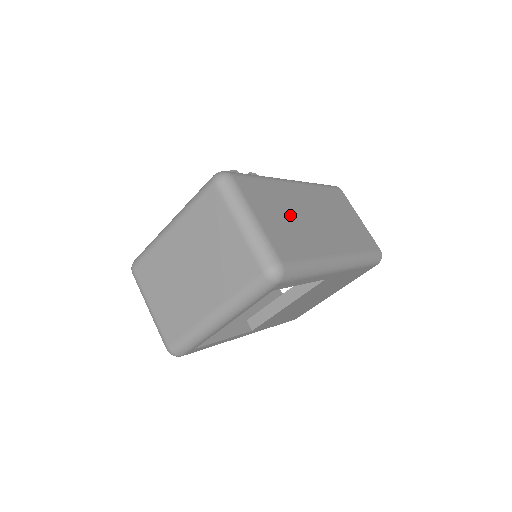
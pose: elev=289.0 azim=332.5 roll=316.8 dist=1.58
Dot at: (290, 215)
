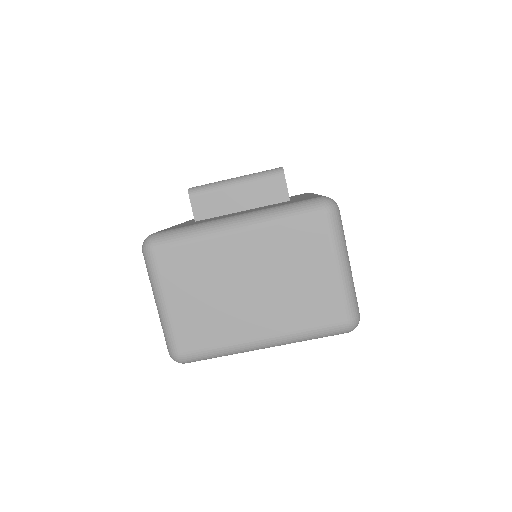
Dot at: occluded
